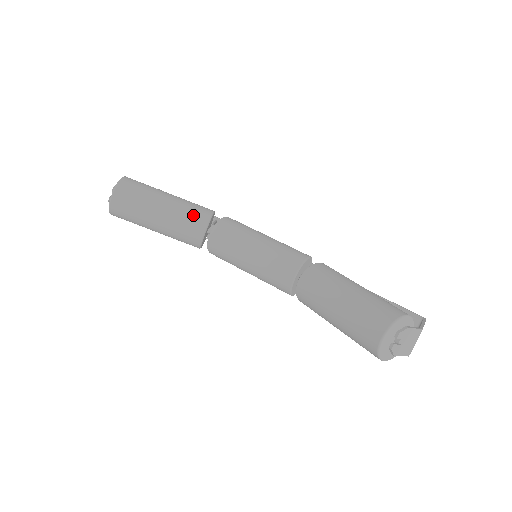
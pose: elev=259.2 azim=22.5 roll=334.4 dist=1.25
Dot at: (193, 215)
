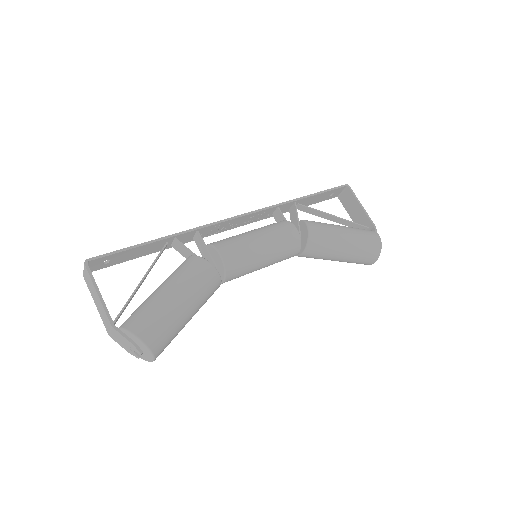
Dot at: (211, 291)
